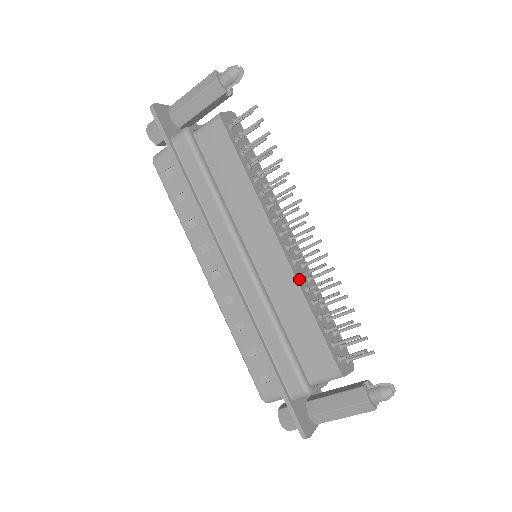
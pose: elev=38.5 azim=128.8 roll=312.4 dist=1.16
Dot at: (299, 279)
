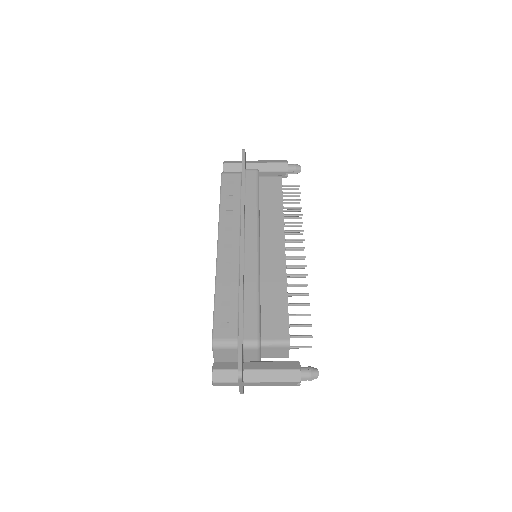
Dot at: (286, 274)
